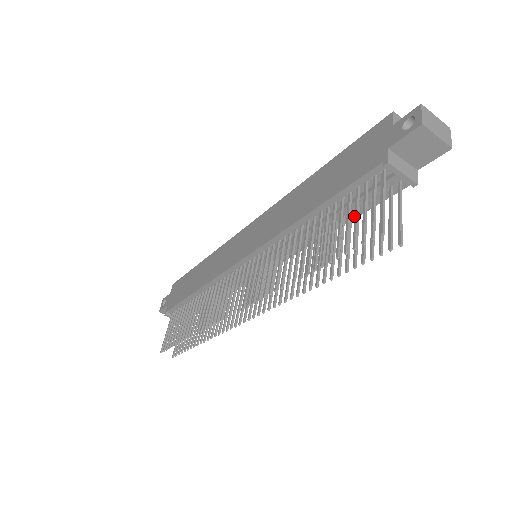
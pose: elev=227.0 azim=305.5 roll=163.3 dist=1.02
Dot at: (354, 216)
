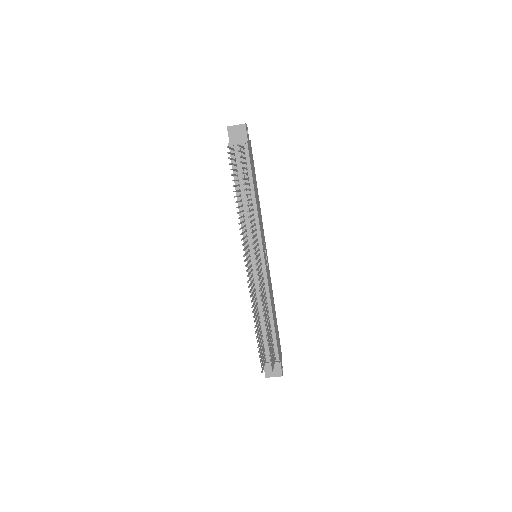
Dot at: occluded
